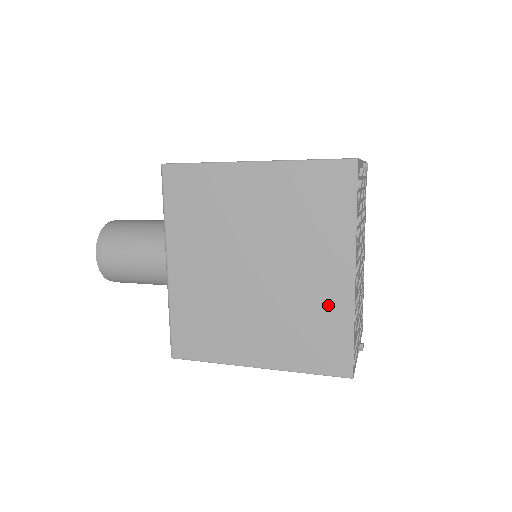
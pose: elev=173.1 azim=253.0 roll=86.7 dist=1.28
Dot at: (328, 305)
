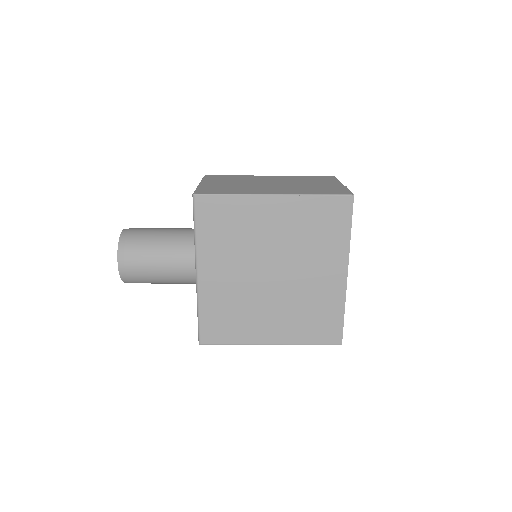
Dot at: (327, 297)
